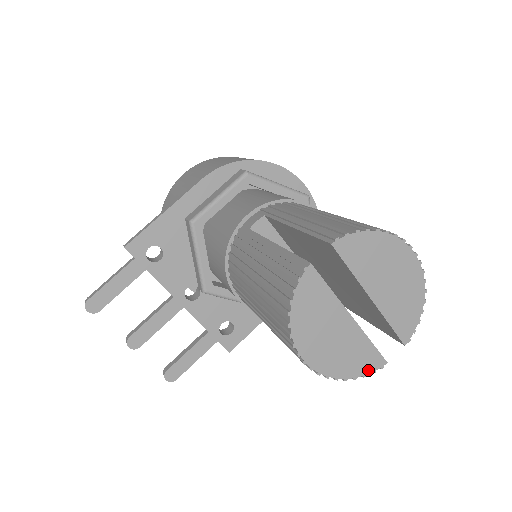
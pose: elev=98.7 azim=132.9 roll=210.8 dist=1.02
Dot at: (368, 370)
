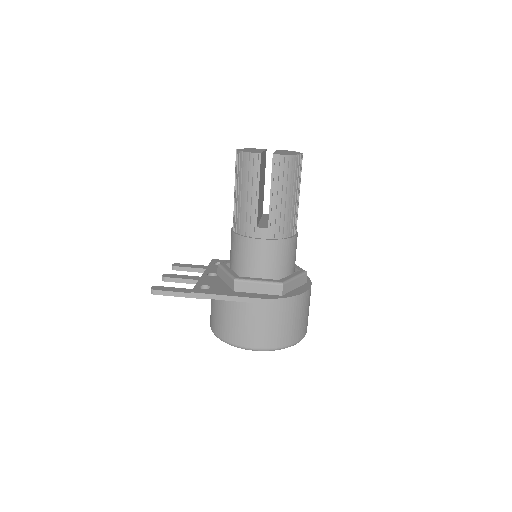
Dot at: (252, 153)
